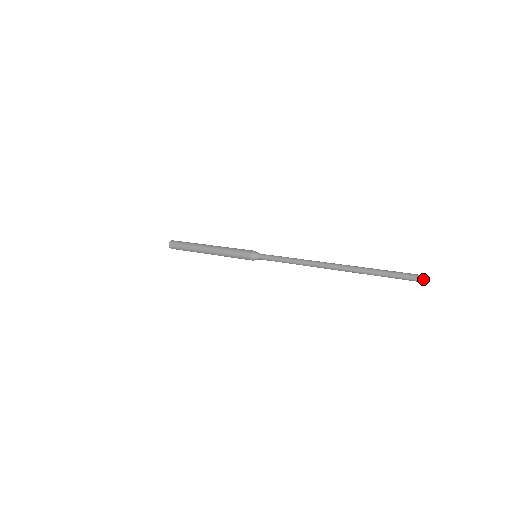
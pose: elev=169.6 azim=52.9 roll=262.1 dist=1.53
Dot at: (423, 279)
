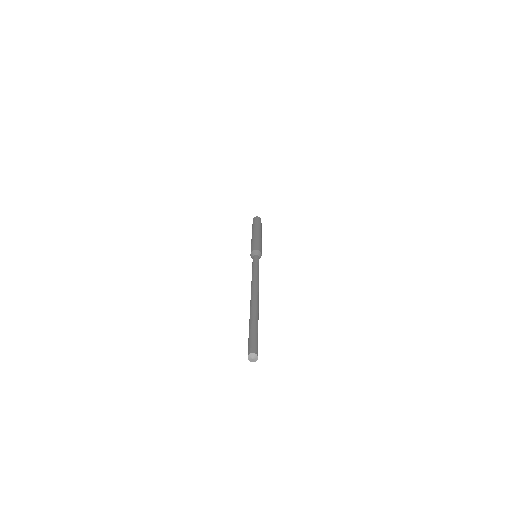
Dot at: occluded
